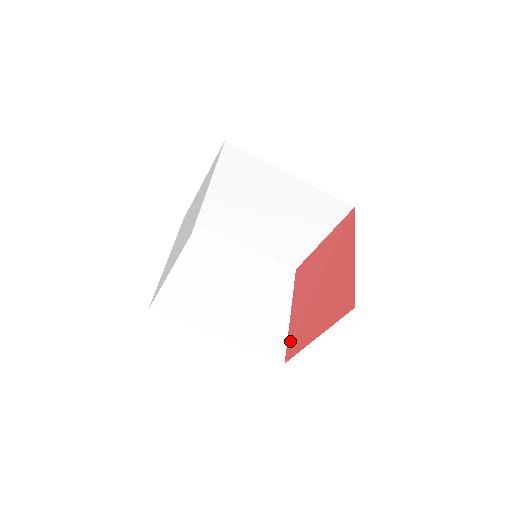
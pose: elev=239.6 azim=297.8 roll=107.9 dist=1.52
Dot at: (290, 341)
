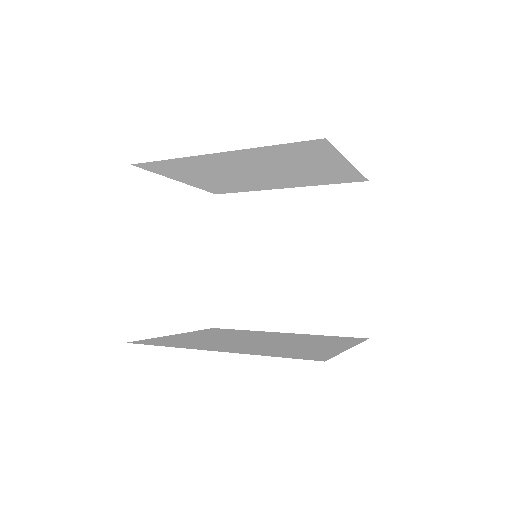
Dot at: occluded
